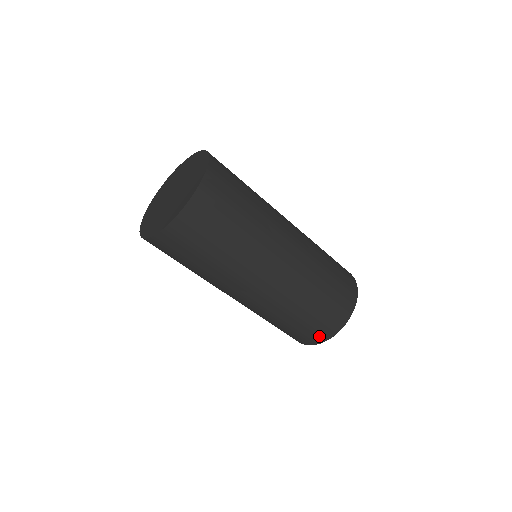
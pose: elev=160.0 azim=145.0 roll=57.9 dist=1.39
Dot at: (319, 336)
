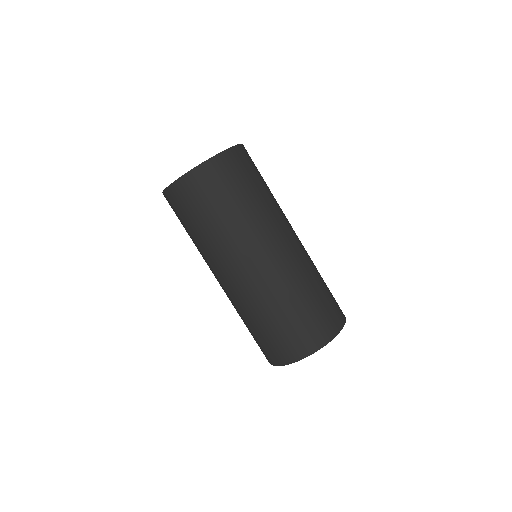
Dot at: (321, 334)
